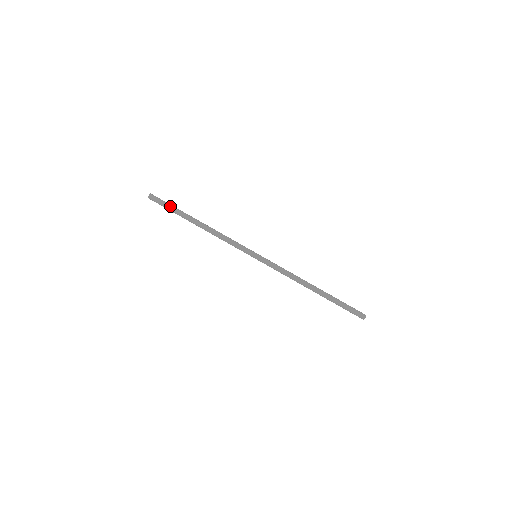
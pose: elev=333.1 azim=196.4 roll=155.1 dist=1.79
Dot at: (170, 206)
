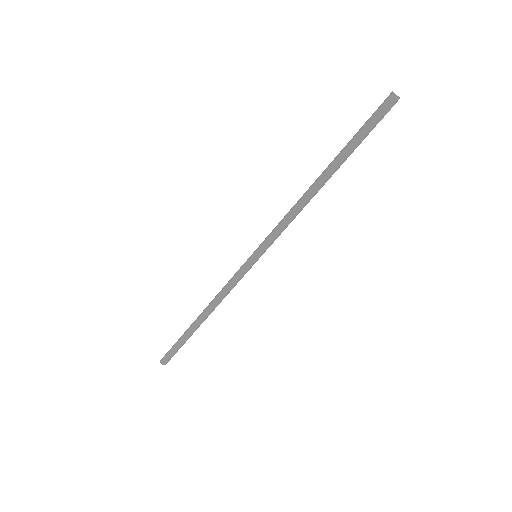
Dot at: (176, 342)
